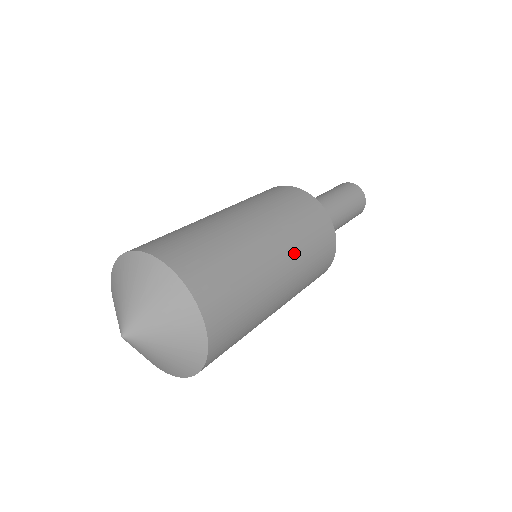
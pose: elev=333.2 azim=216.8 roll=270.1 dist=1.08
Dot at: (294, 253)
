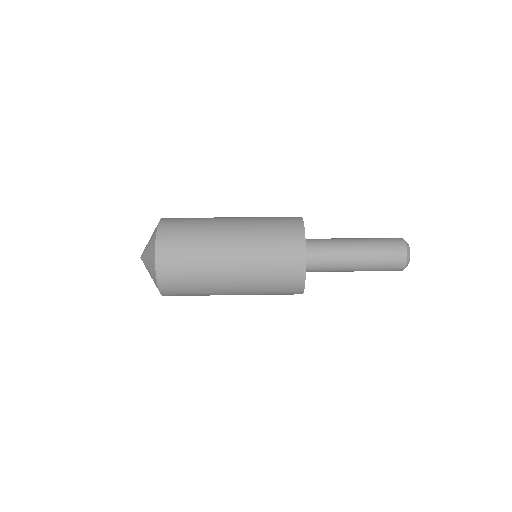
Dot at: (249, 269)
